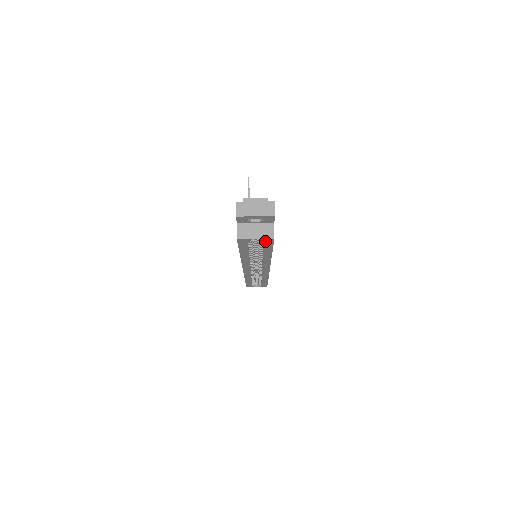
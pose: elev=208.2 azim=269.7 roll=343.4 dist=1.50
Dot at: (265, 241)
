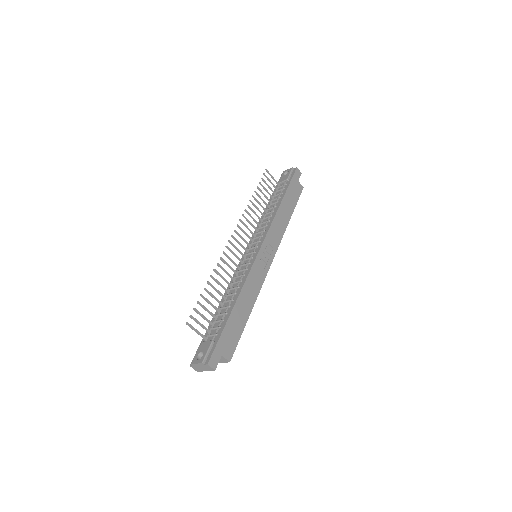
Dot at: occluded
